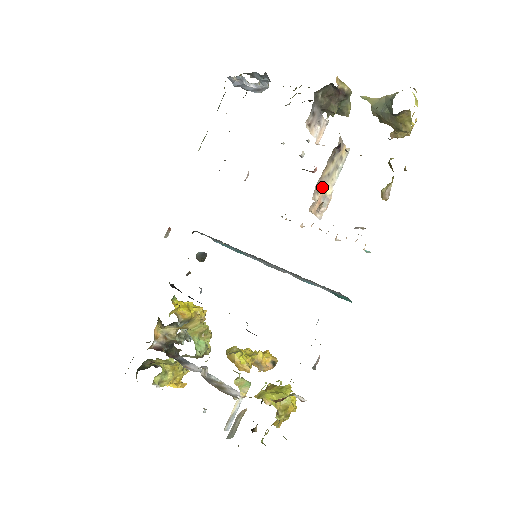
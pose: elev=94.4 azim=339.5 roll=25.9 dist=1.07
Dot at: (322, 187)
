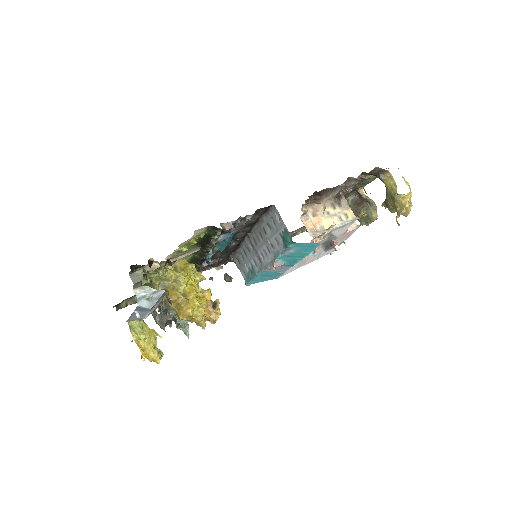
Dot at: (319, 216)
